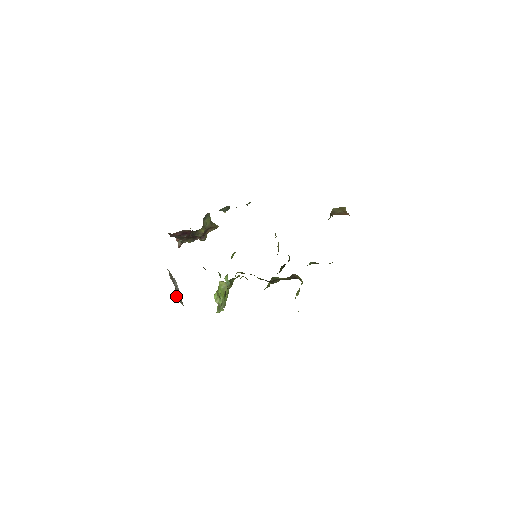
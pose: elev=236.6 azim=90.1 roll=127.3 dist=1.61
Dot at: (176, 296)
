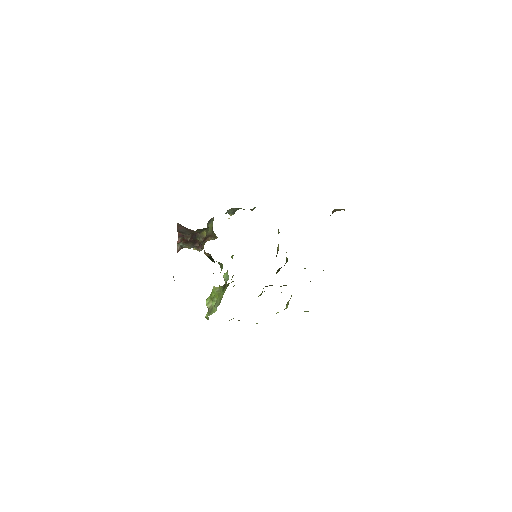
Dot at: occluded
